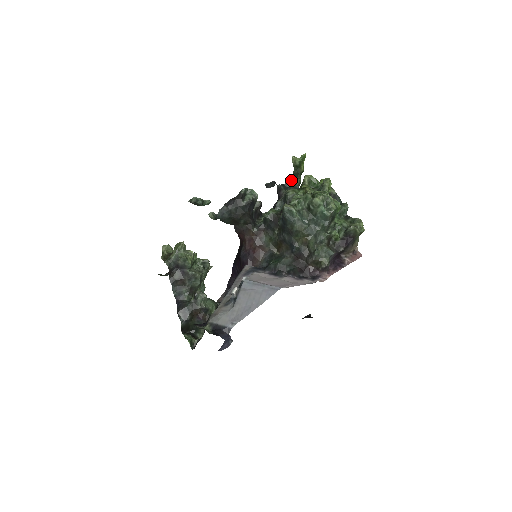
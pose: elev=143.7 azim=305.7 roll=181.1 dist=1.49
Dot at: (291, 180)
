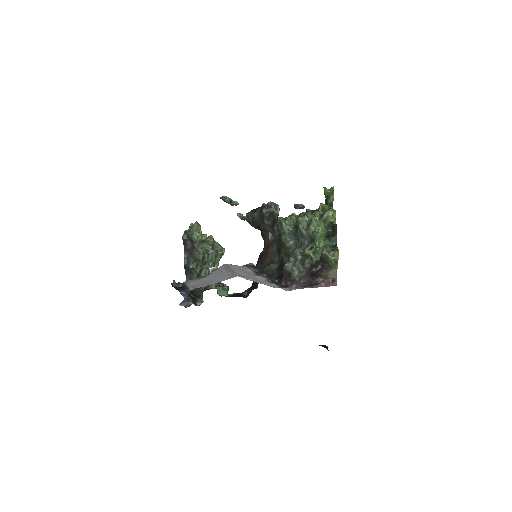
Dot at: occluded
